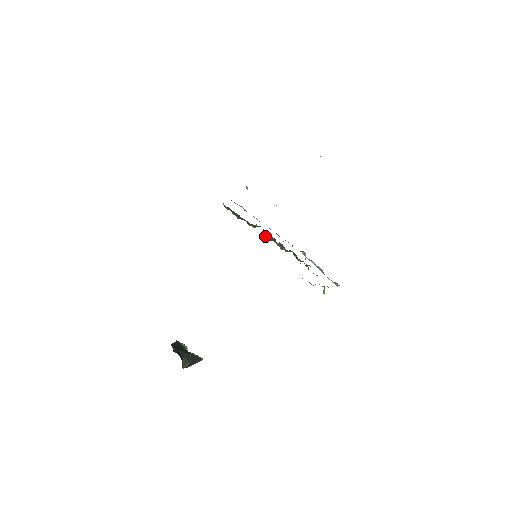
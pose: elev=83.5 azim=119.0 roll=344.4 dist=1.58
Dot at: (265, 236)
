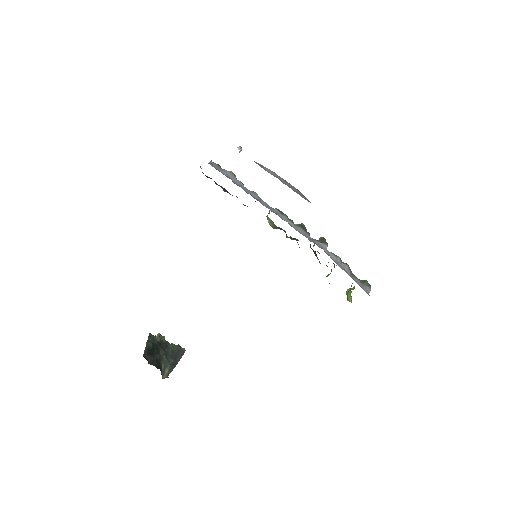
Dot at: (269, 223)
